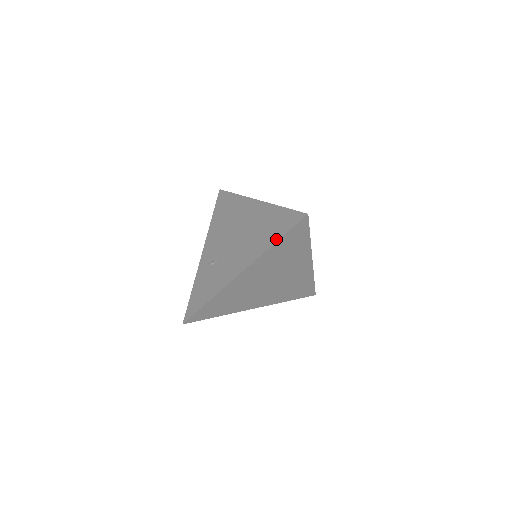
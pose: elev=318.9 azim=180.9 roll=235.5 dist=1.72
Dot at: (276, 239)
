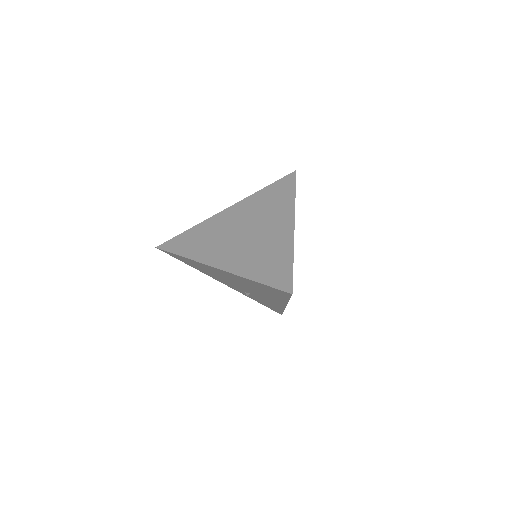
Dot at: occluded
